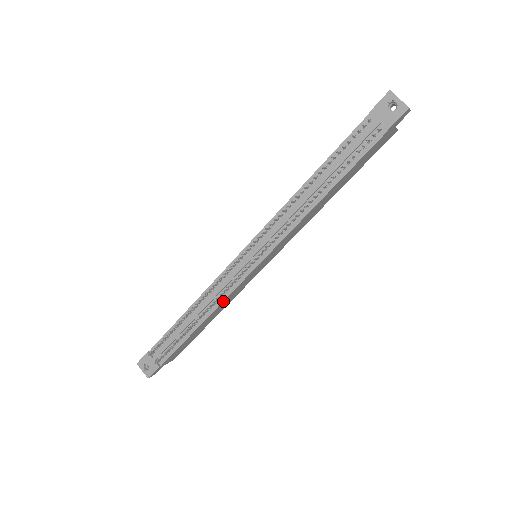
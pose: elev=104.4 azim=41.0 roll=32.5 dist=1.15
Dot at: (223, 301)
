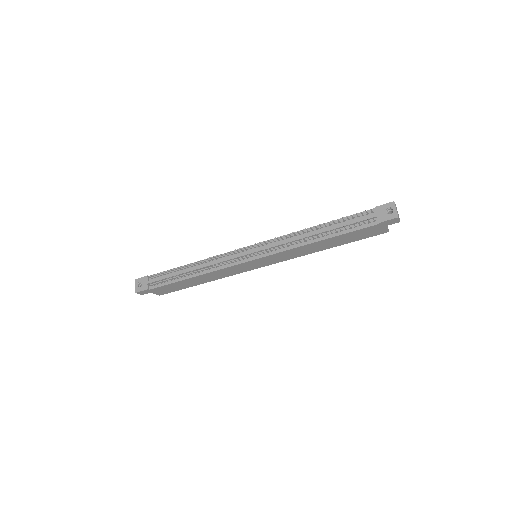
Dot at: (217, 270)
